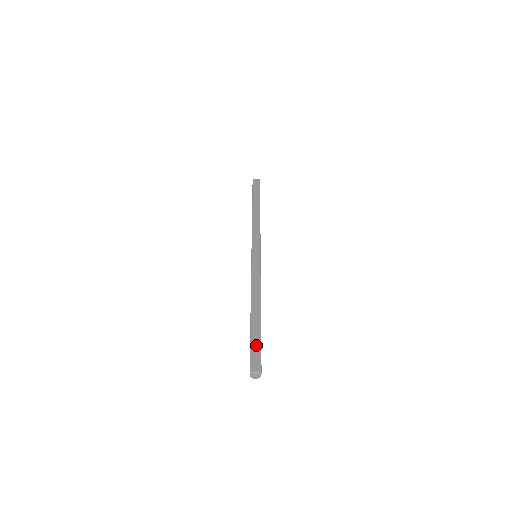
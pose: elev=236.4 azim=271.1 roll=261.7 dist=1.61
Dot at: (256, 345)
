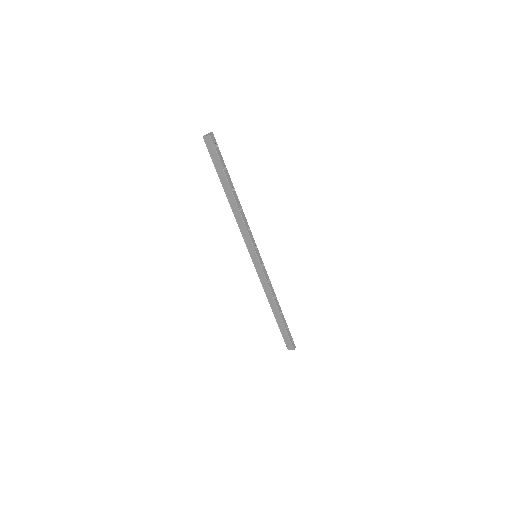
Dot at: (285, 335)
